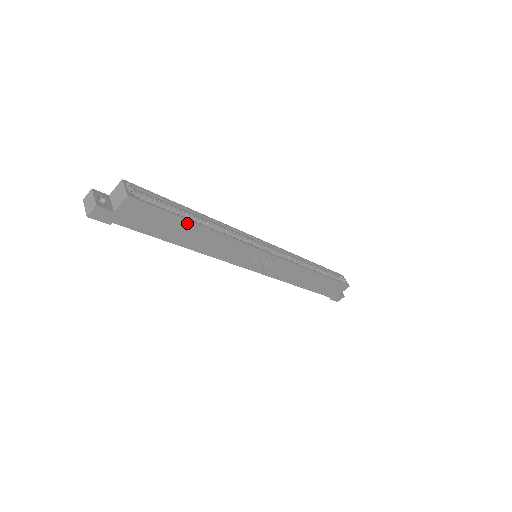
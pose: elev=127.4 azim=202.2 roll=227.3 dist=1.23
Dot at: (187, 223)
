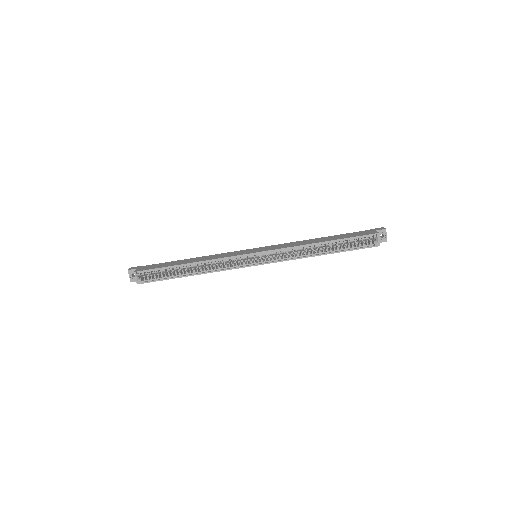
Dot at: (180, 277)
